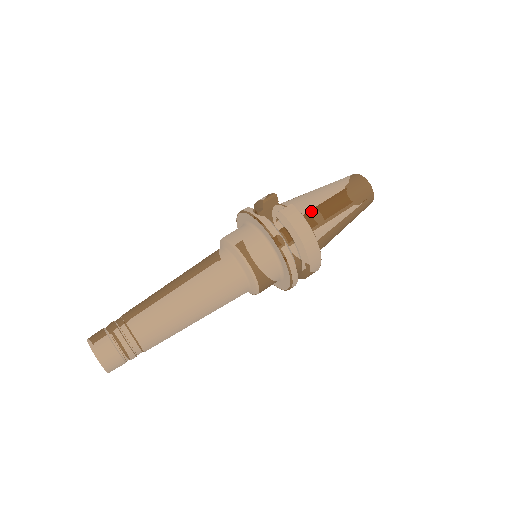
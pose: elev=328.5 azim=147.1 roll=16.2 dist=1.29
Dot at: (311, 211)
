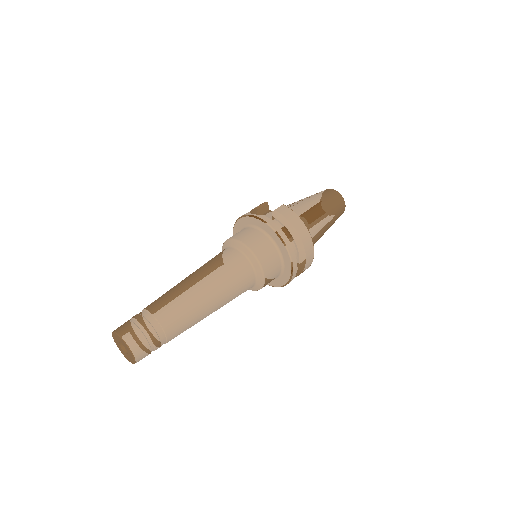
Dot at: (299, 213)
